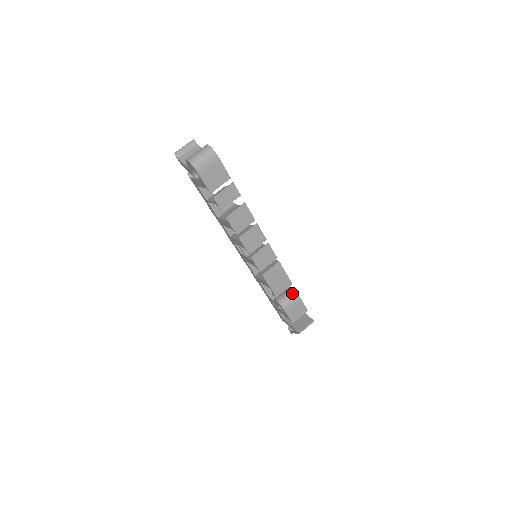
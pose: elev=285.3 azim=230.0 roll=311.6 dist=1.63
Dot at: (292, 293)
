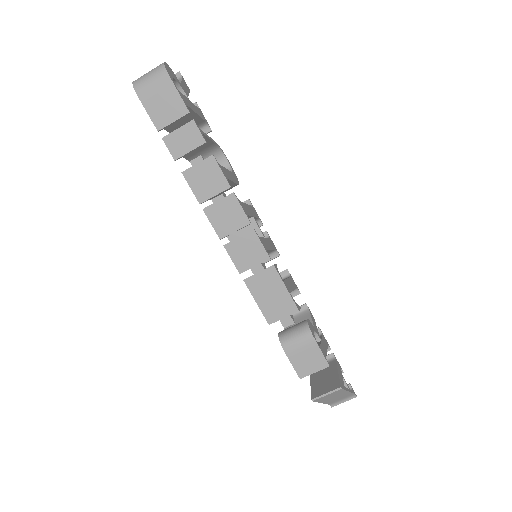
Dot at: (303, 328)
